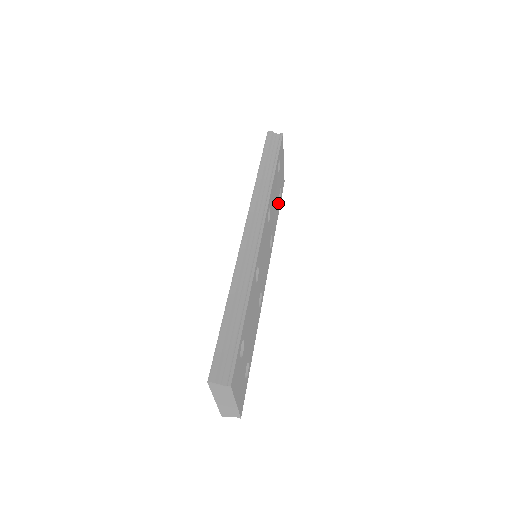
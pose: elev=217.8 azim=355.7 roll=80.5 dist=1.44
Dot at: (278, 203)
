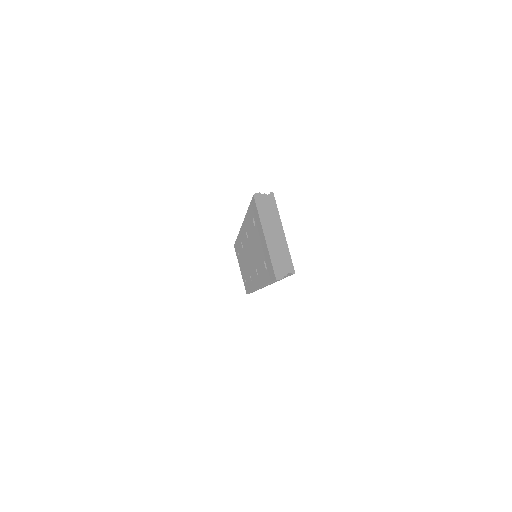
Dot at: occluded
